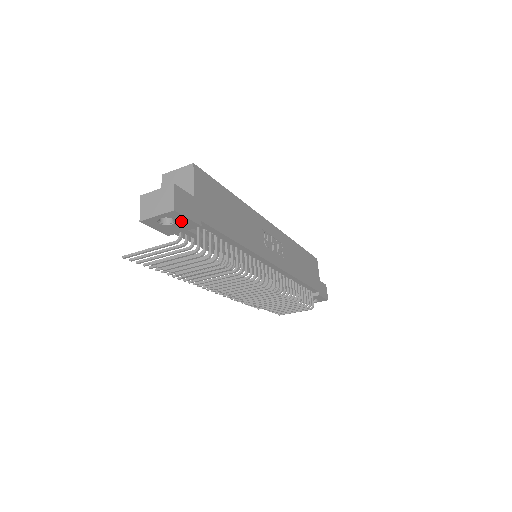
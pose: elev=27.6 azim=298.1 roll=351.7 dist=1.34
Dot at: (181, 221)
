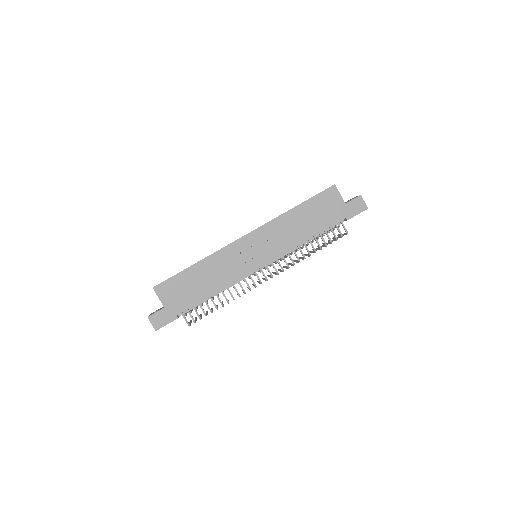
Dot at: occluded
